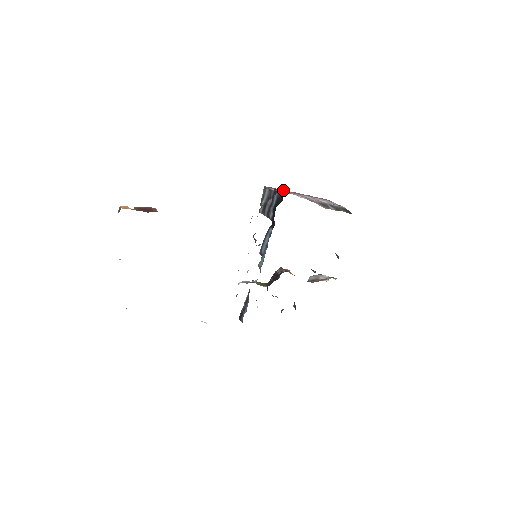
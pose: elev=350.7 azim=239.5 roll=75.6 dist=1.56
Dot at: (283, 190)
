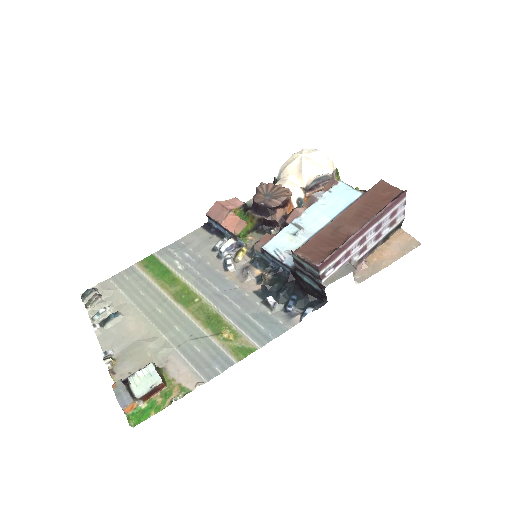
Dot at: (343, 249)
